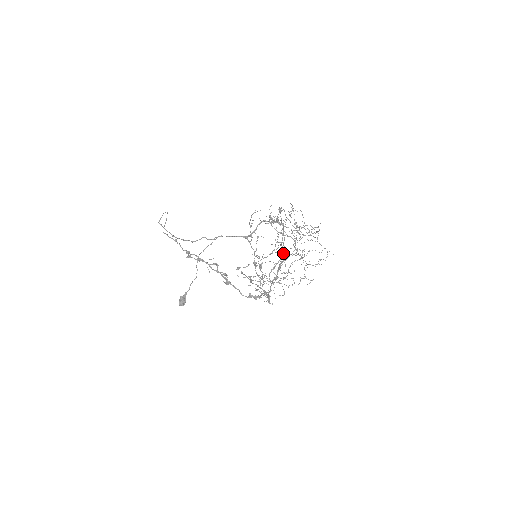
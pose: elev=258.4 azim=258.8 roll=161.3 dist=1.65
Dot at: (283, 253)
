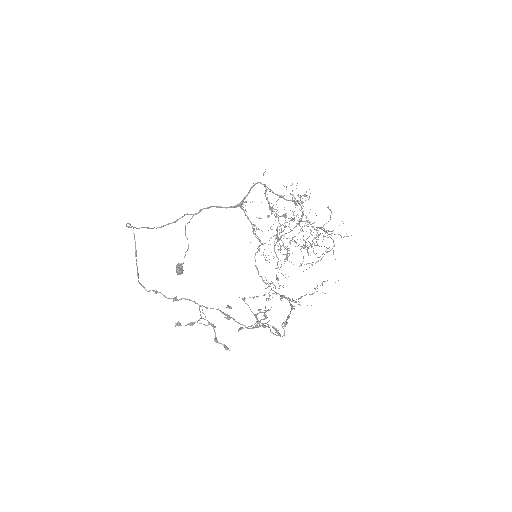
Dot at: (291, 309)
